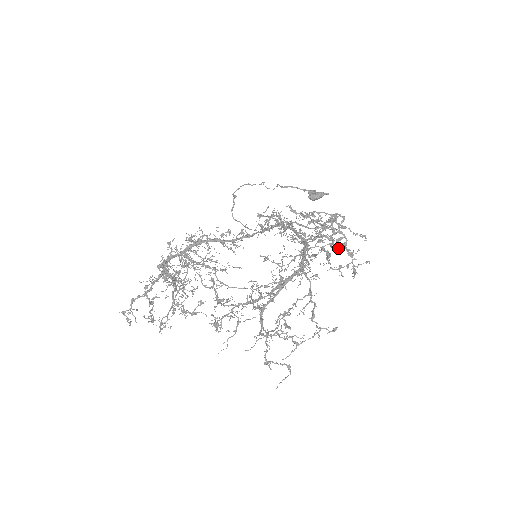
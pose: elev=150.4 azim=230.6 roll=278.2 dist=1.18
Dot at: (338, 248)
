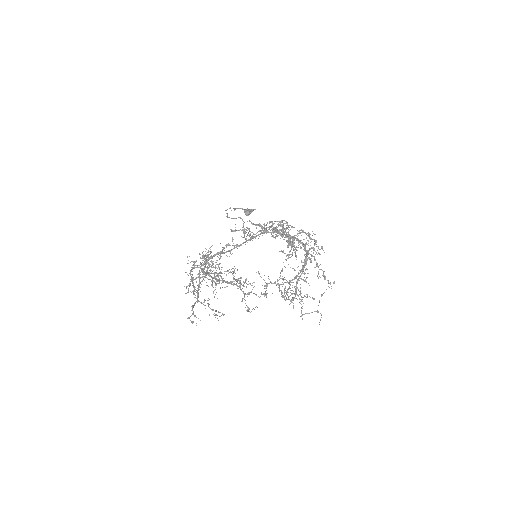
Dot at: occluded
